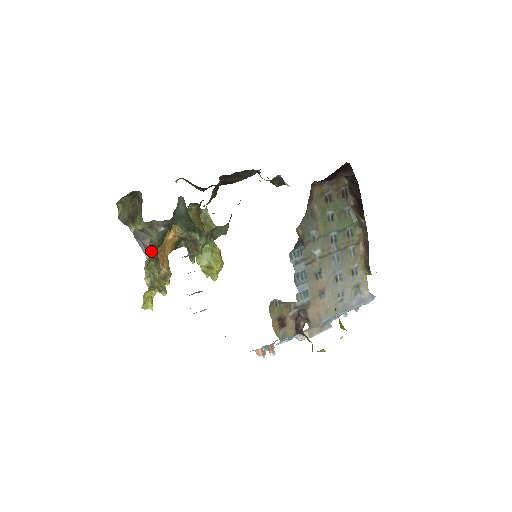
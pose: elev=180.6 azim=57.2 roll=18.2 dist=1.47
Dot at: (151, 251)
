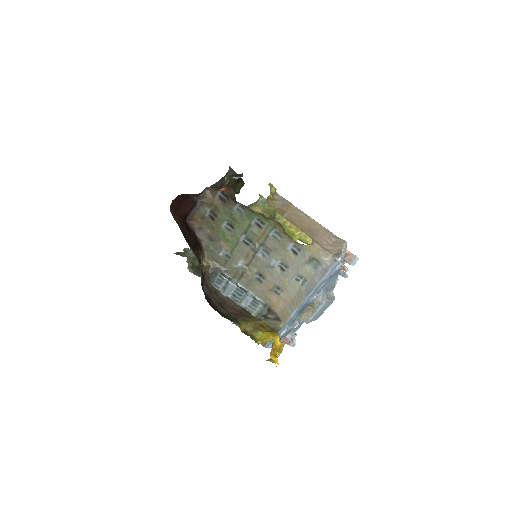
Dot at: occluded
